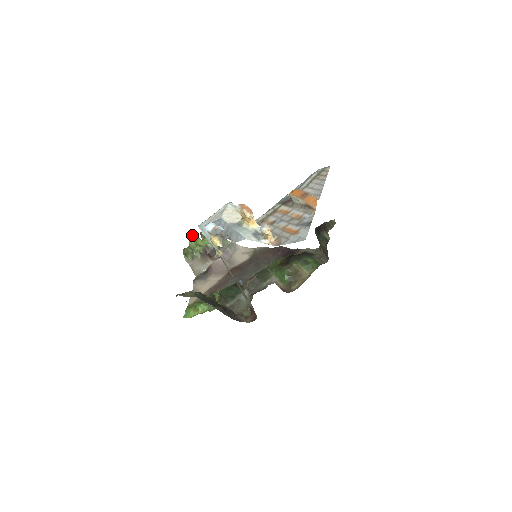
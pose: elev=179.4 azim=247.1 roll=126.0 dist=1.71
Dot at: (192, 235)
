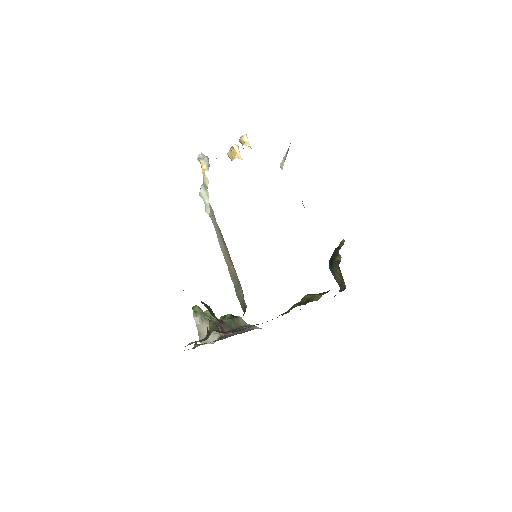
Dot at: occluded
